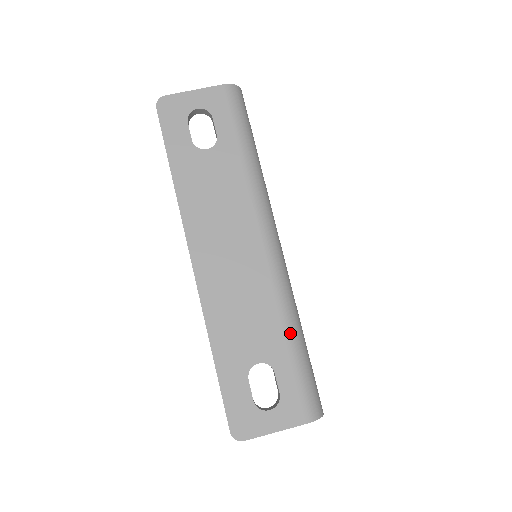
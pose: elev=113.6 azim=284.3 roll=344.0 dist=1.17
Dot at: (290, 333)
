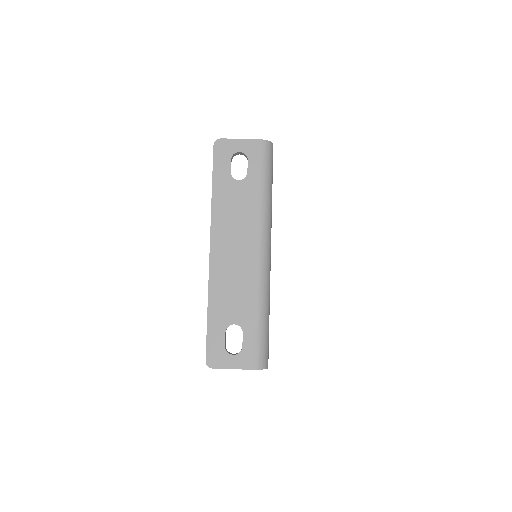
Dot at: (259, 311)
